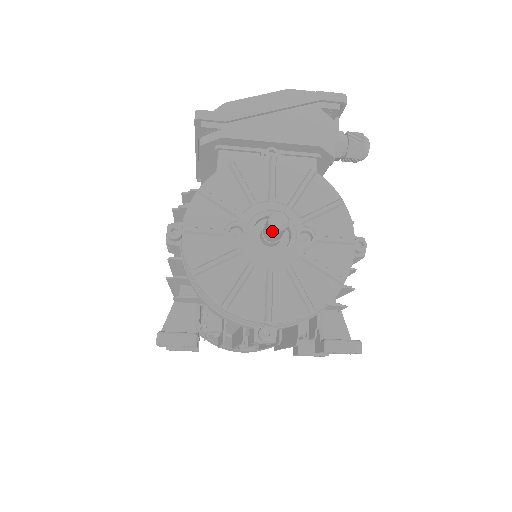
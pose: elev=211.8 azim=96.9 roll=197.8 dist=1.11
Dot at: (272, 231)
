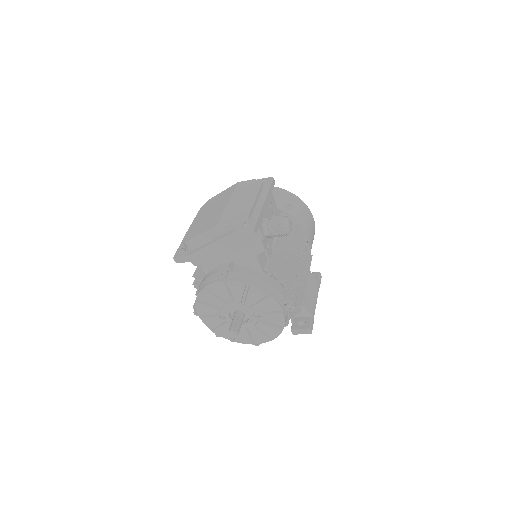
Dot at: occluded
